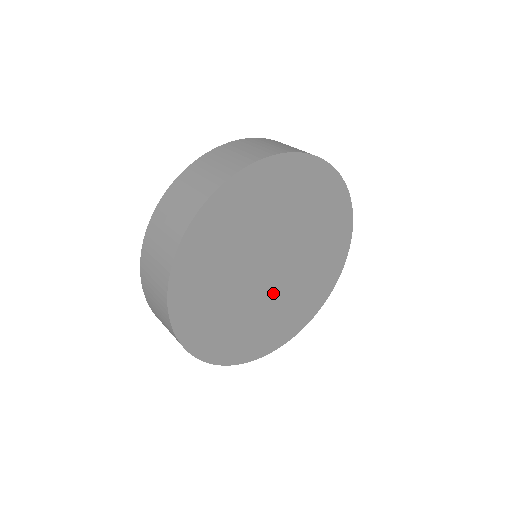
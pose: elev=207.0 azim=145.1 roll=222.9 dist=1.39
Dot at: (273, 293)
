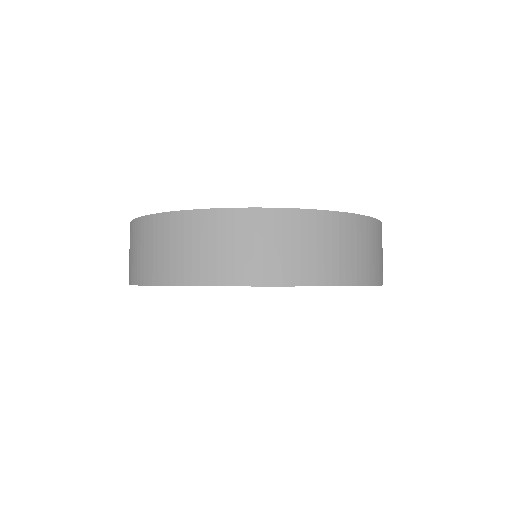
Dot at: occluded
